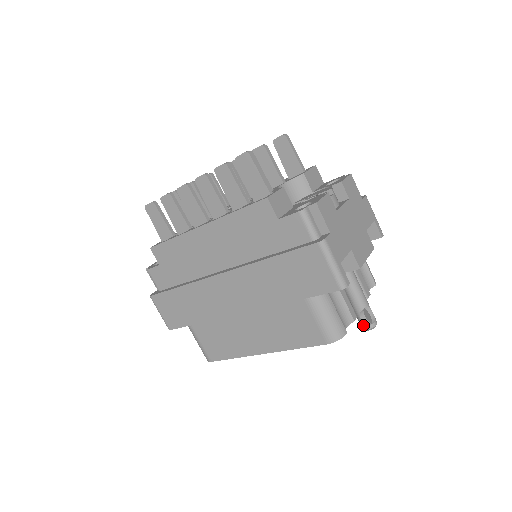
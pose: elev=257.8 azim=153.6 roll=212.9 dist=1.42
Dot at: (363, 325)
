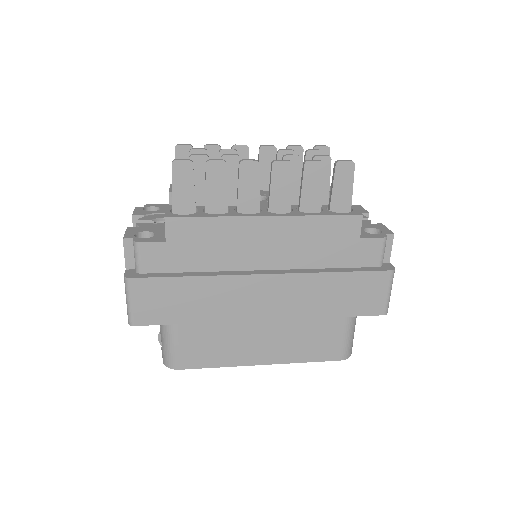
Dot at: occluded
